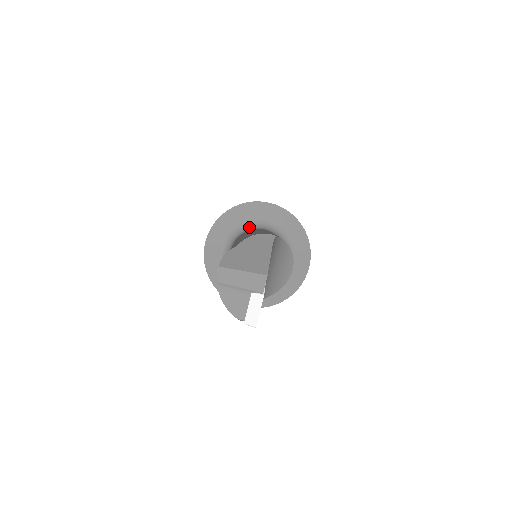
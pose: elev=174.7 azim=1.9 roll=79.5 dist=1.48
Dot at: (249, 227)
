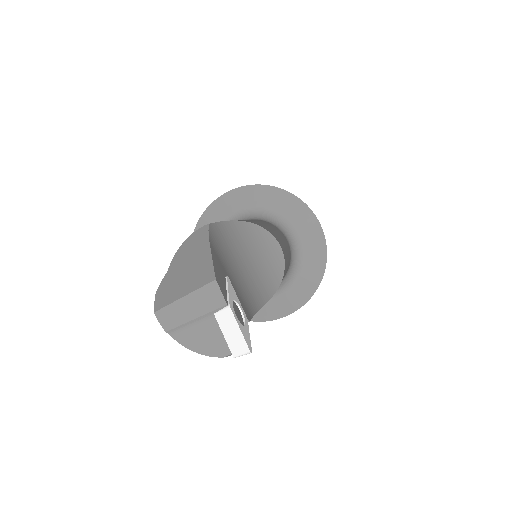
Dot at: occluded
